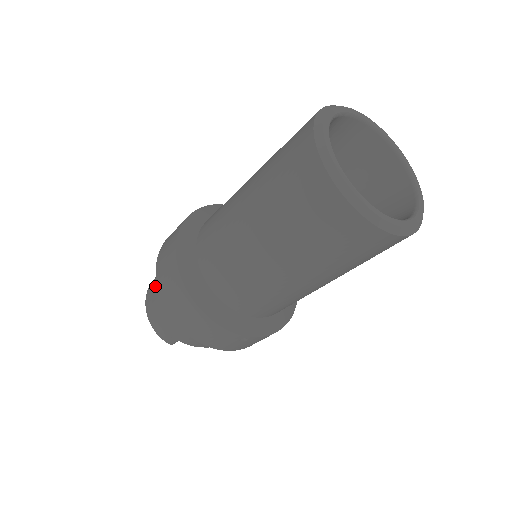
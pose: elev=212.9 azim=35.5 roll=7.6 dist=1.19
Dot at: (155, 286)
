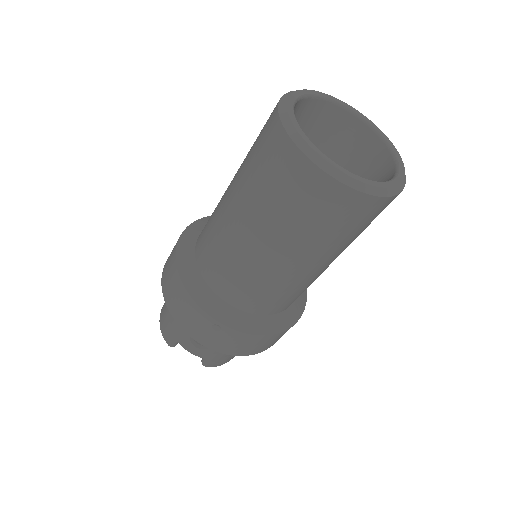
Dot at: occluded
